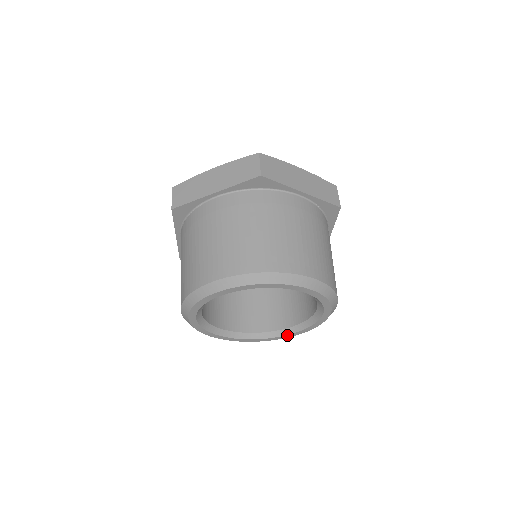
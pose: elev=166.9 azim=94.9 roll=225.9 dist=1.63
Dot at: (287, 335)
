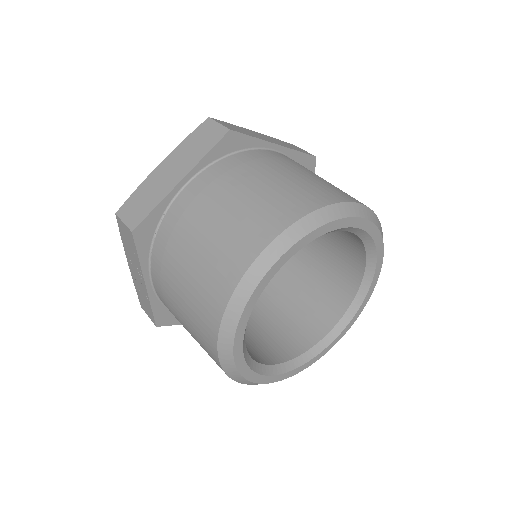
Dot at: (341, 333)
